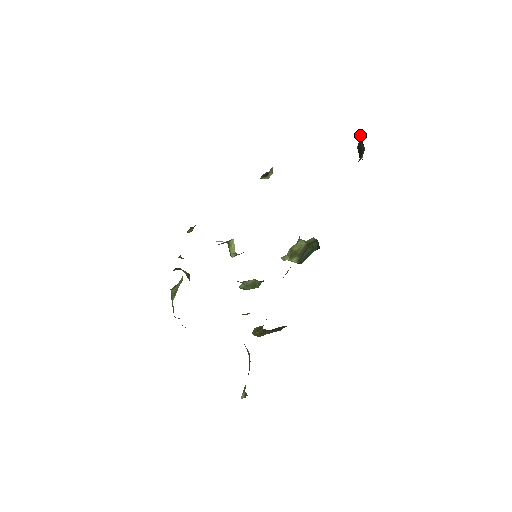
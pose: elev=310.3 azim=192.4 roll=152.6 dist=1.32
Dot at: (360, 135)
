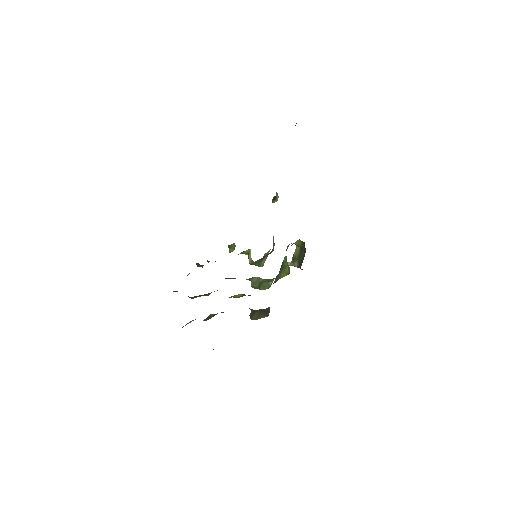
Dot at: occluded
